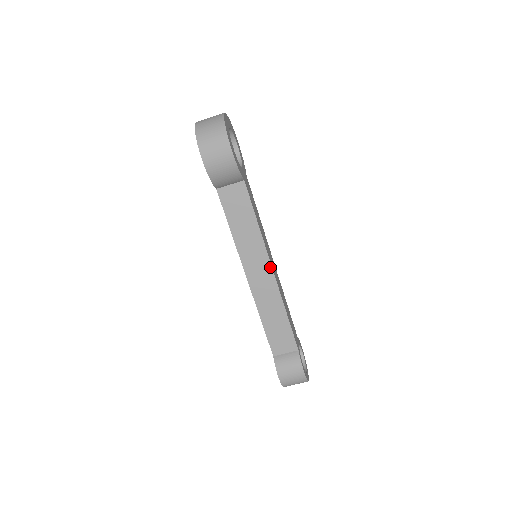
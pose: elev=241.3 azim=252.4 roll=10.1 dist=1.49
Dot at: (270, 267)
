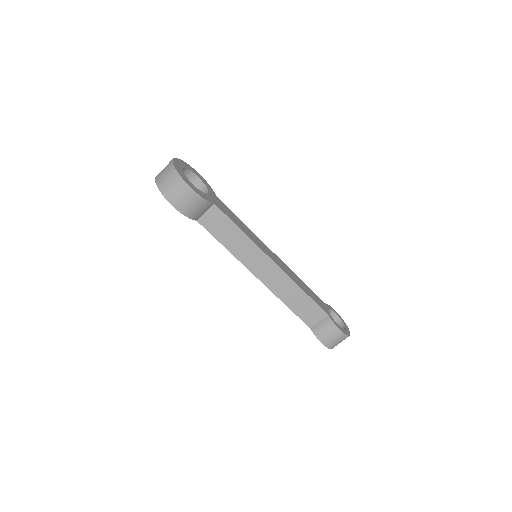
Dot at: (270, 260)
